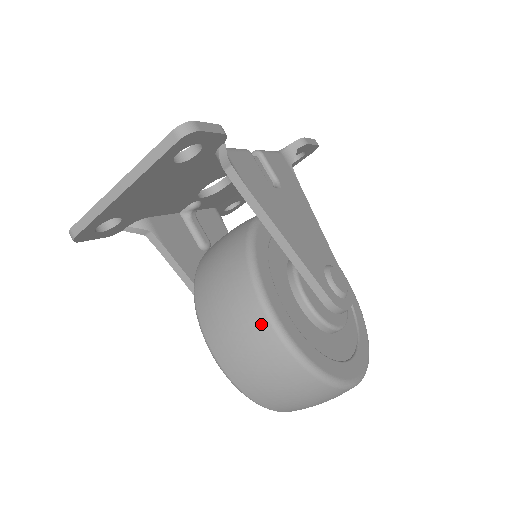
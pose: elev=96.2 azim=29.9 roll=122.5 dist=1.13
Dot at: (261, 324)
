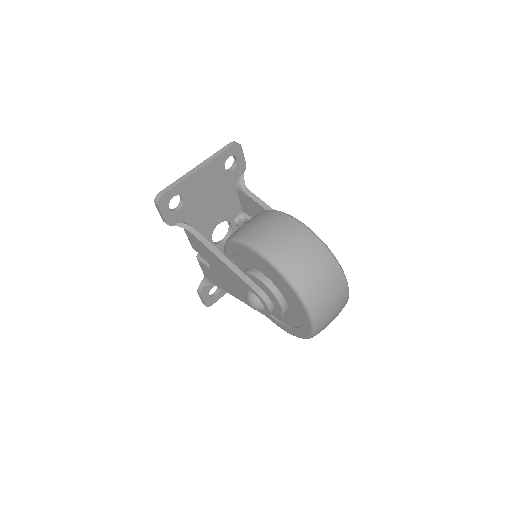
Dot at: (286, 219)
